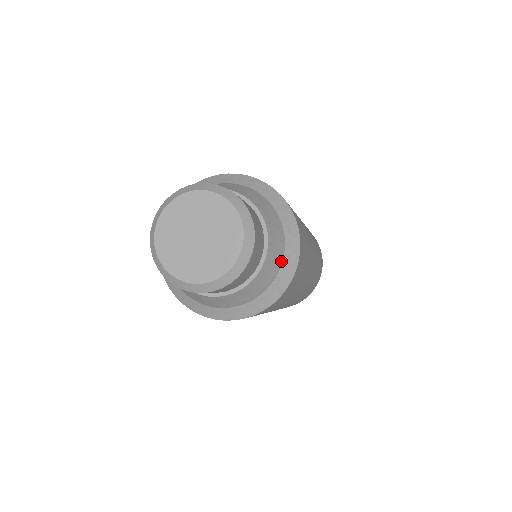
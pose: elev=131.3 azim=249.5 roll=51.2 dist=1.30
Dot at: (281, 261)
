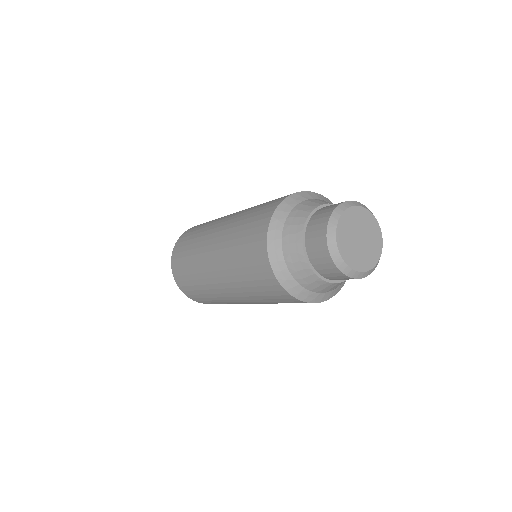
Dot at: occluded
